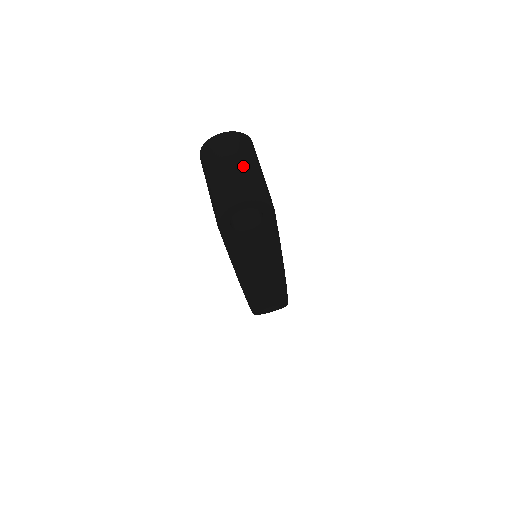
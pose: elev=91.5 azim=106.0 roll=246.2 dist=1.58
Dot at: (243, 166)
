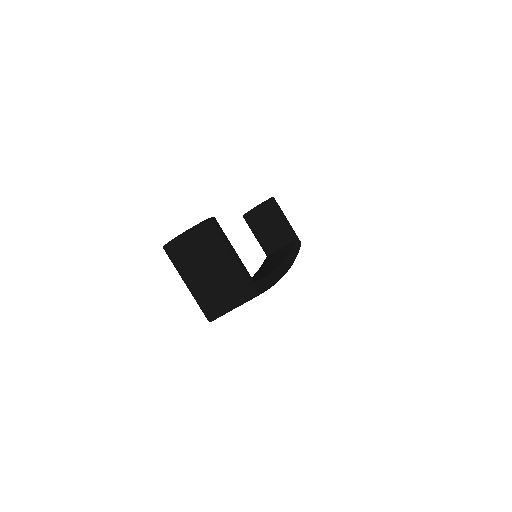
Dot at: (212, 272)
